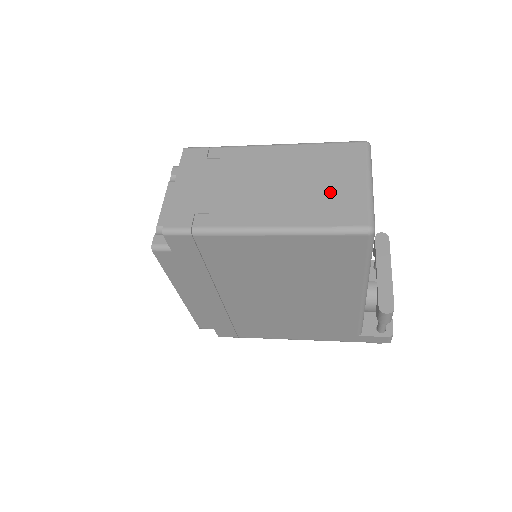
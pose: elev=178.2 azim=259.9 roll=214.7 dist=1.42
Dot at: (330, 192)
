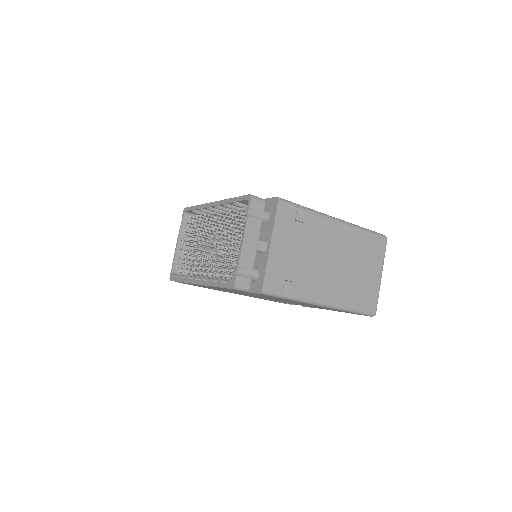
Dot at: (363, 280)
